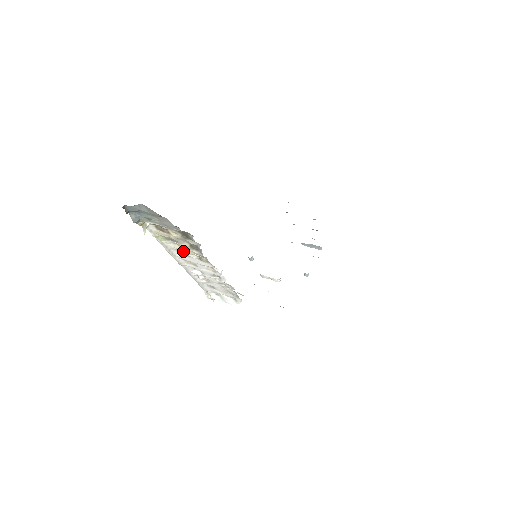
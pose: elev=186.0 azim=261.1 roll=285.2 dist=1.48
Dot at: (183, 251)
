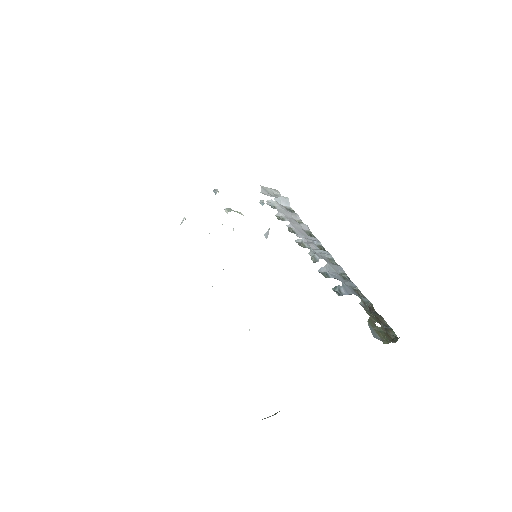
Dot at: occluded
